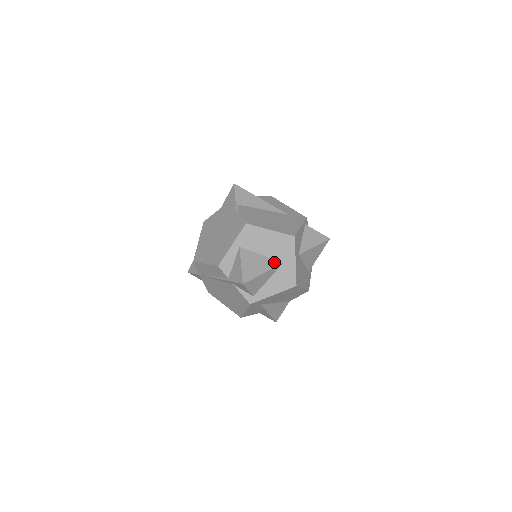
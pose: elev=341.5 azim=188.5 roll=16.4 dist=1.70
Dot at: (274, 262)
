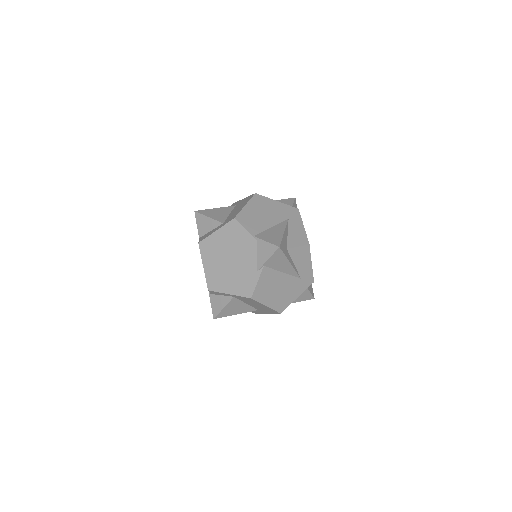
Dot at: (252, 309)
